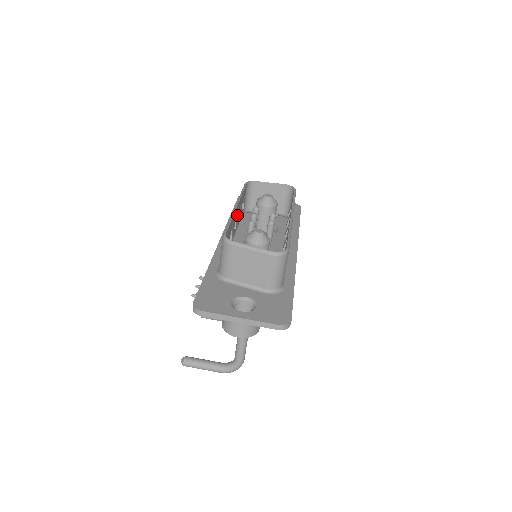
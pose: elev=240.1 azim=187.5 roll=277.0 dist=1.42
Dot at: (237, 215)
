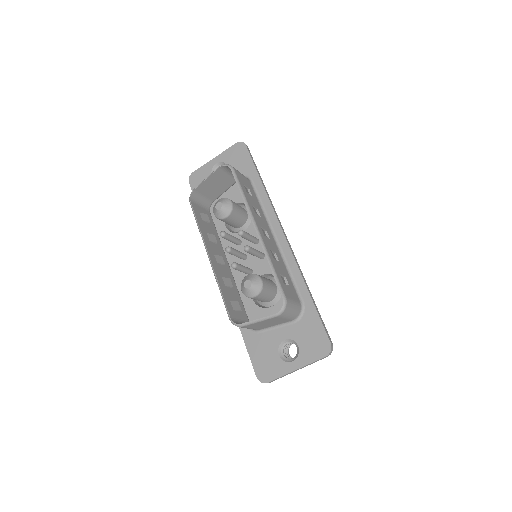
Dot at: (214, 251)
